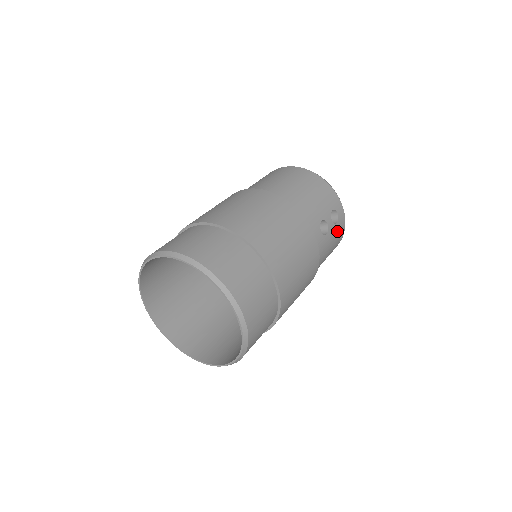
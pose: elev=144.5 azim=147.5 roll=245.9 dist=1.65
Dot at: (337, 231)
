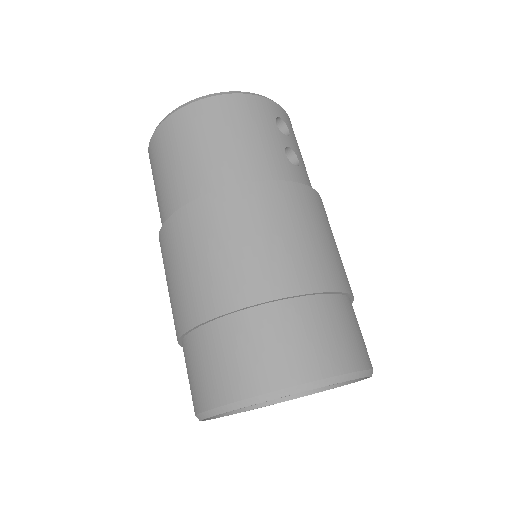
Dot at: (293, 136)
